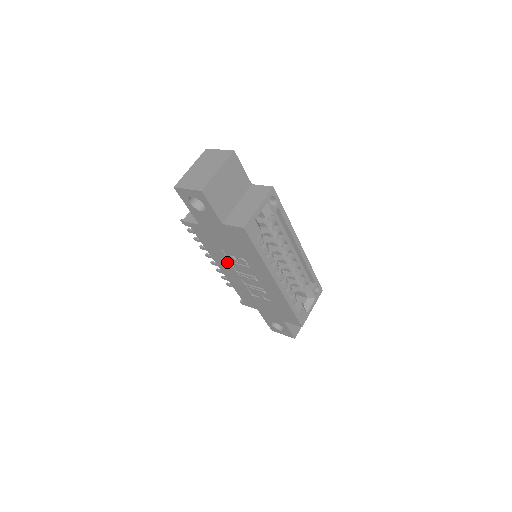
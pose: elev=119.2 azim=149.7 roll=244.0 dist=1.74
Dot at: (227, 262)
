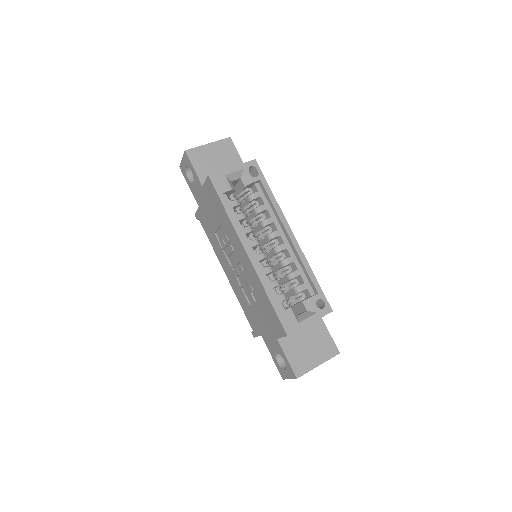
Dot at: (223, 254)
